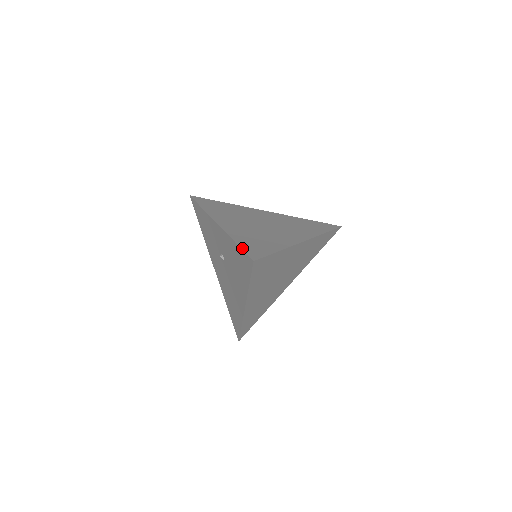
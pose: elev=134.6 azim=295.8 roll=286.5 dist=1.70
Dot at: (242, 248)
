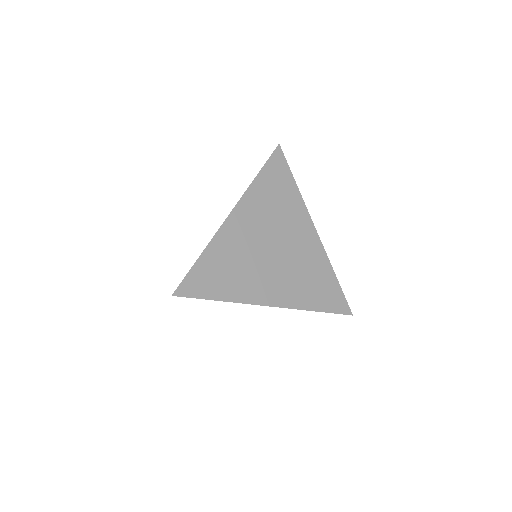
Dot at: (331, 312)
